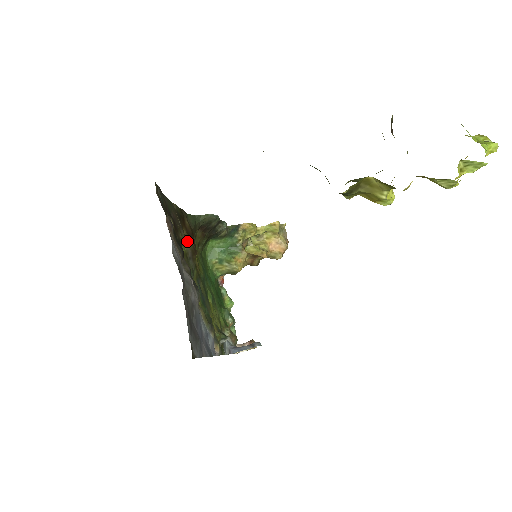
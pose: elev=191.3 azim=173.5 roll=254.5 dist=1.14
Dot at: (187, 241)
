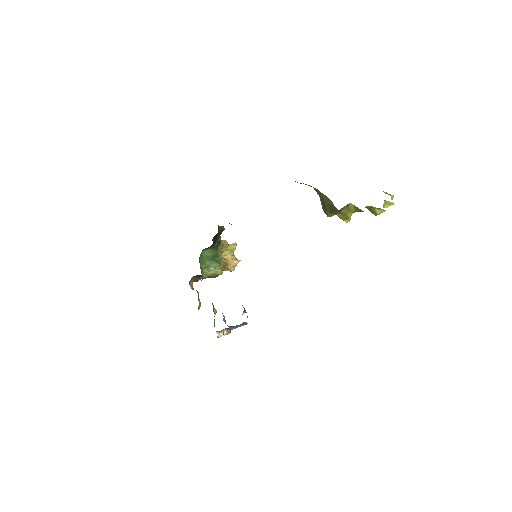
Dot at: occluded
